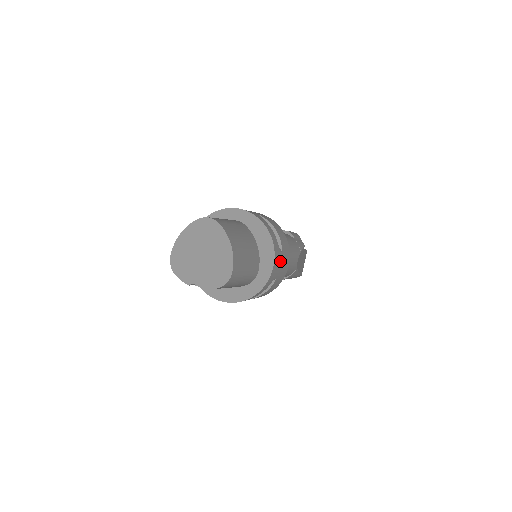
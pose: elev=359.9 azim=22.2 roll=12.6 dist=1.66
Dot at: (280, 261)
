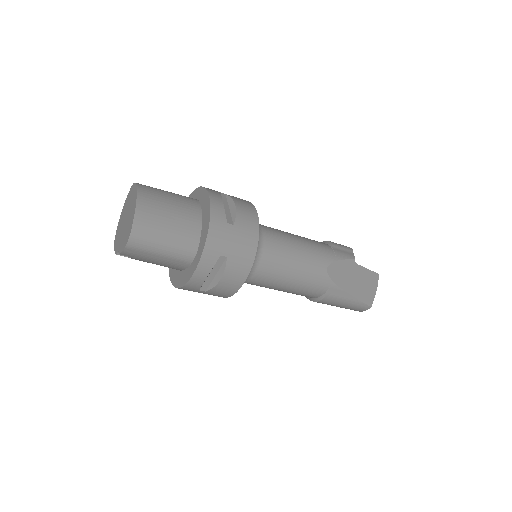
Dot at: (228, 234)
